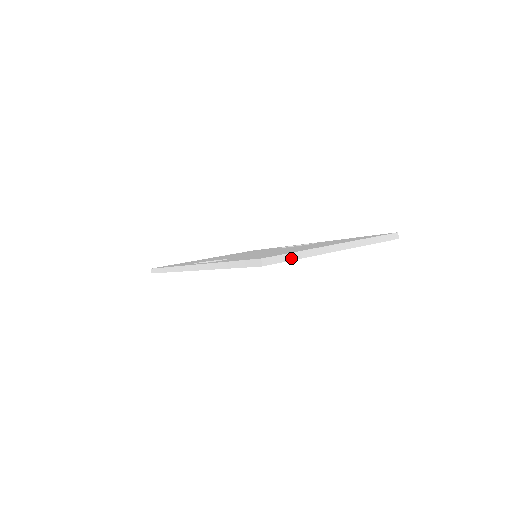
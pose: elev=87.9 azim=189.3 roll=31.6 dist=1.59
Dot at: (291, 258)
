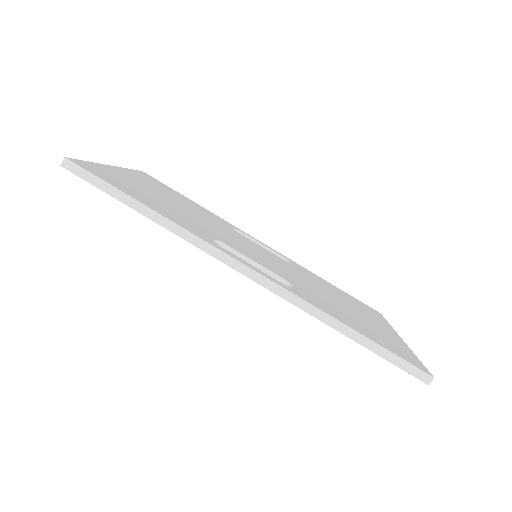
Dot at: occluded
